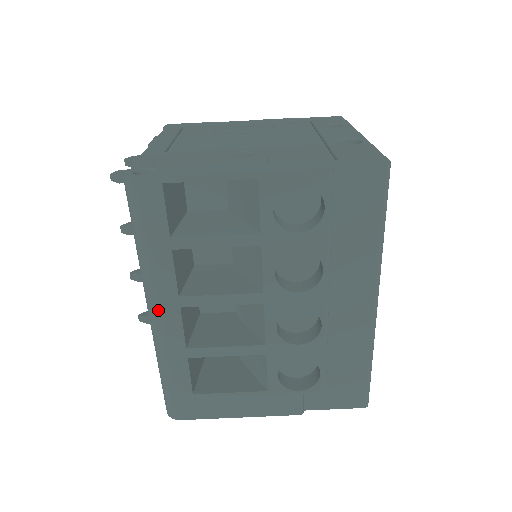
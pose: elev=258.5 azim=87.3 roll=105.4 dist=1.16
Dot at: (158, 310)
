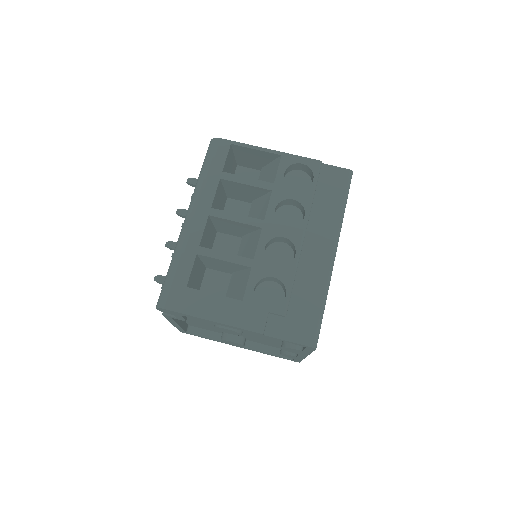
Dot at: (194, 213)
